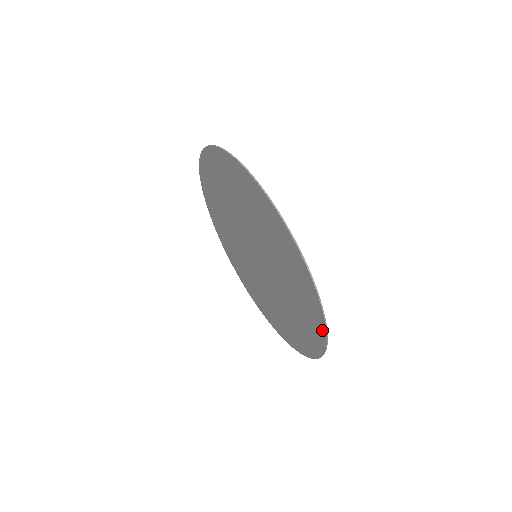
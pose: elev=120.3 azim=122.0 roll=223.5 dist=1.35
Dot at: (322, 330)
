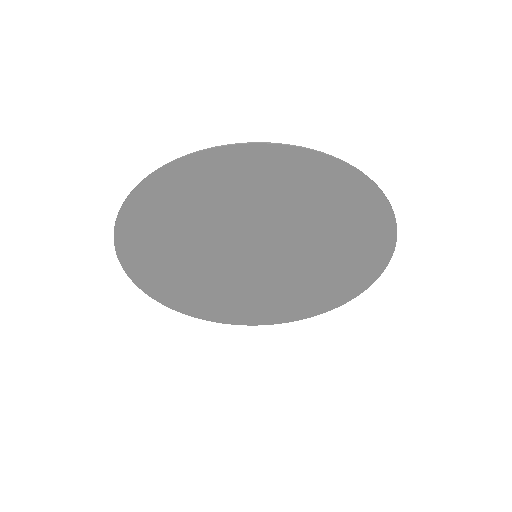
Dot at: (384, 260)
